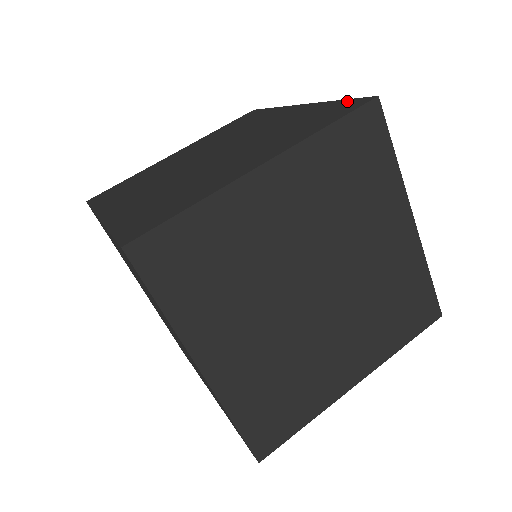
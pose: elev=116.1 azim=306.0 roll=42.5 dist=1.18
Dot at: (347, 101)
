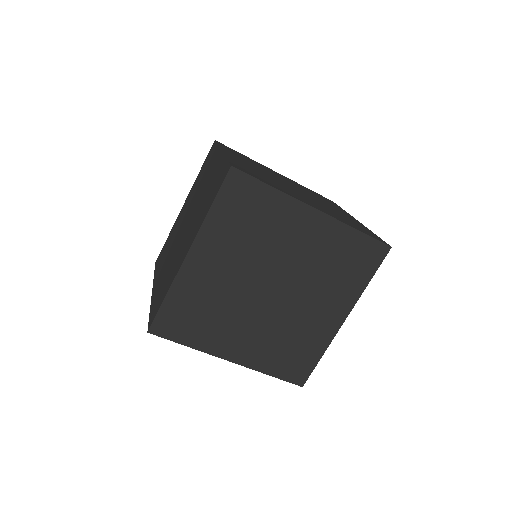
Dot at: (369, 241)
